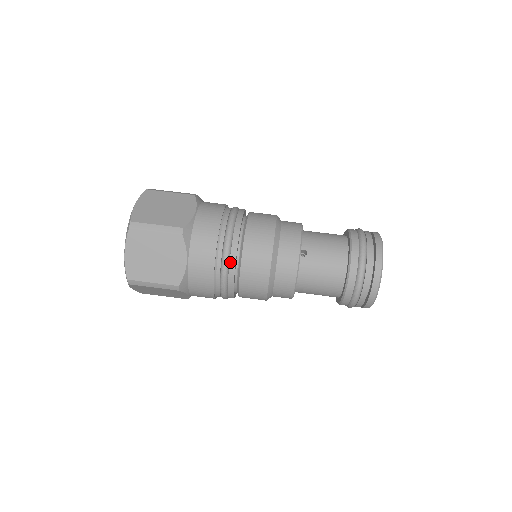
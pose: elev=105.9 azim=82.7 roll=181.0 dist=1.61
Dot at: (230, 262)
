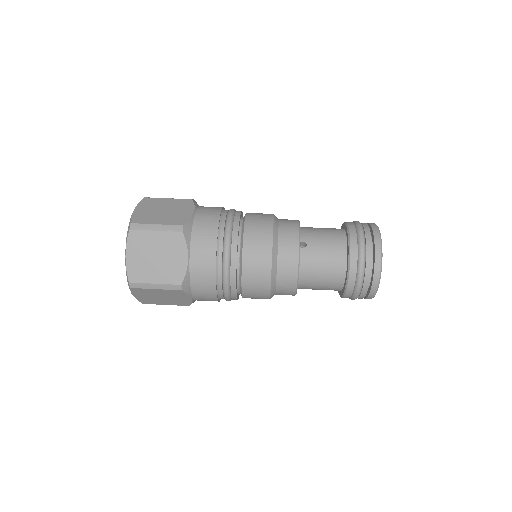
Dot at: (231, 256)
